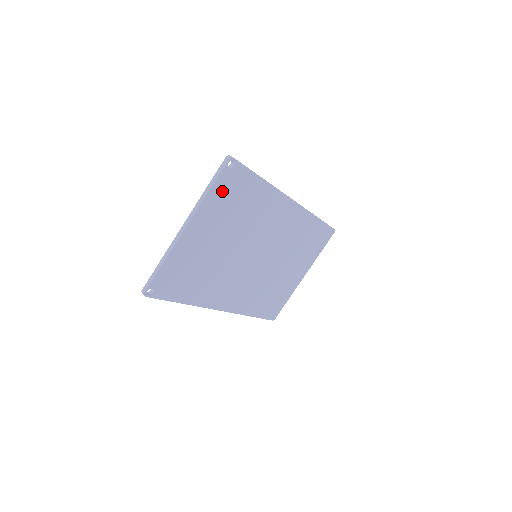
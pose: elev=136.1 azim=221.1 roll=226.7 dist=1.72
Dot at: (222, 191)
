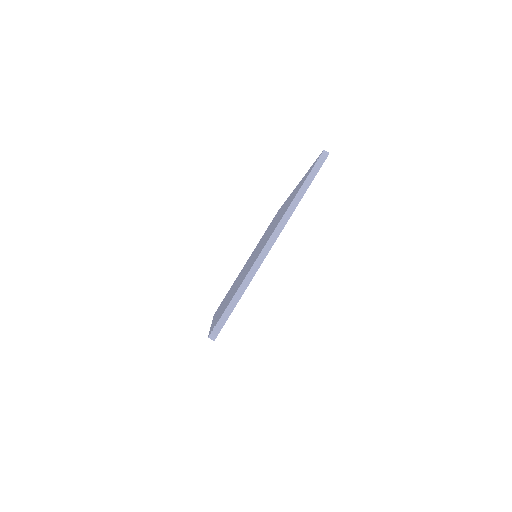
Dot at: occluded
